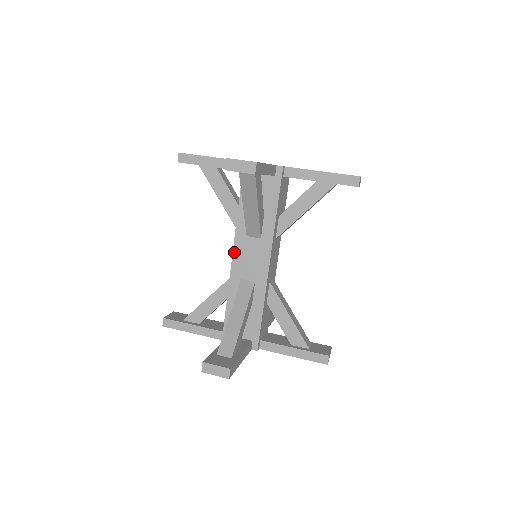
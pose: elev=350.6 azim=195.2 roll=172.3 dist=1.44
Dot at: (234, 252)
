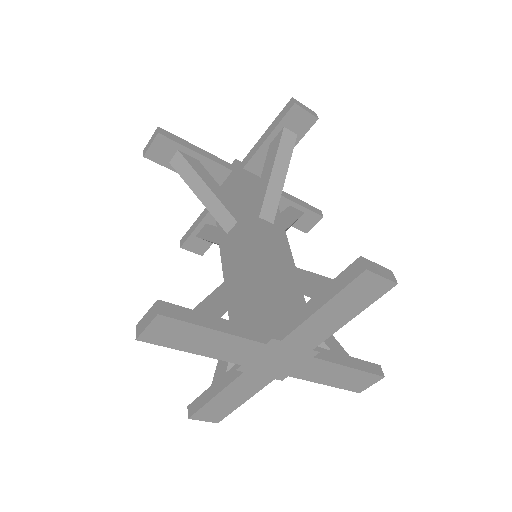
Dot at: (251, 228)
